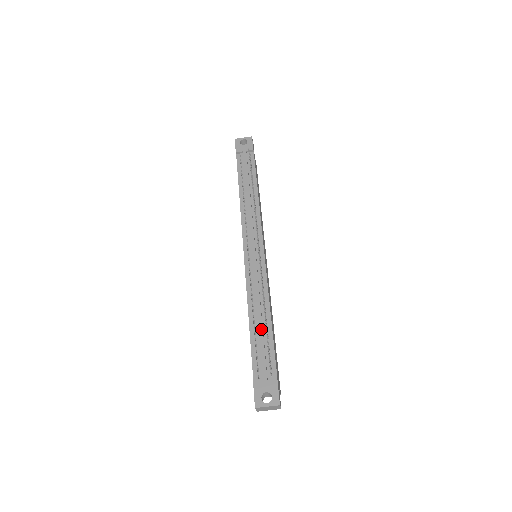
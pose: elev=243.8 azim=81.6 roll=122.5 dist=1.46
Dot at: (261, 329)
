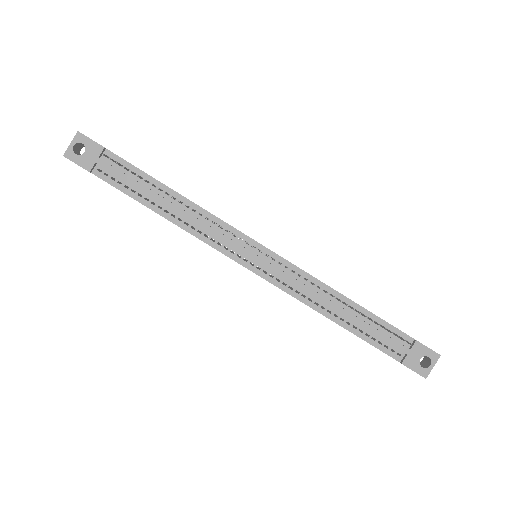
Dot at: (357, 320)
